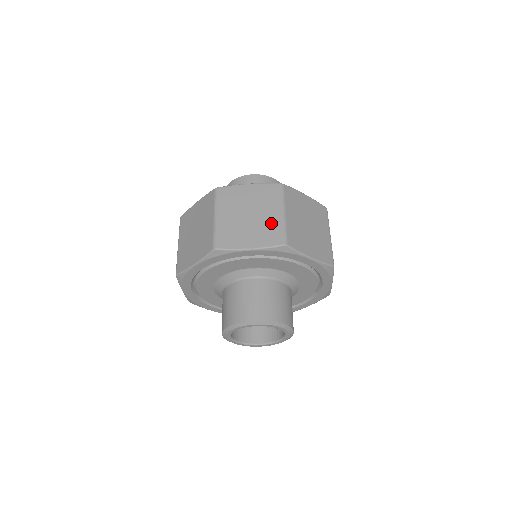
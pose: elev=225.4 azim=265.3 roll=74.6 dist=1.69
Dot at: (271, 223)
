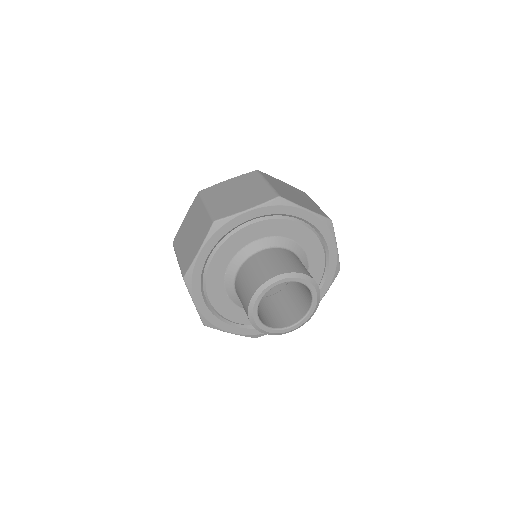
Dot at: (313, 205)
